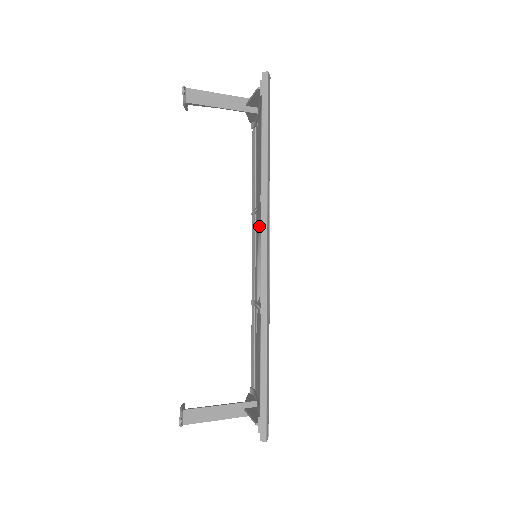
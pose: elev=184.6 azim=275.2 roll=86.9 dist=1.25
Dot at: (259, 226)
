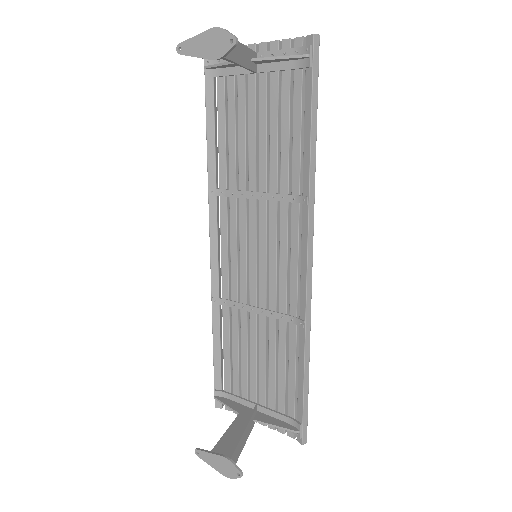
Dot at: (255, 219)
